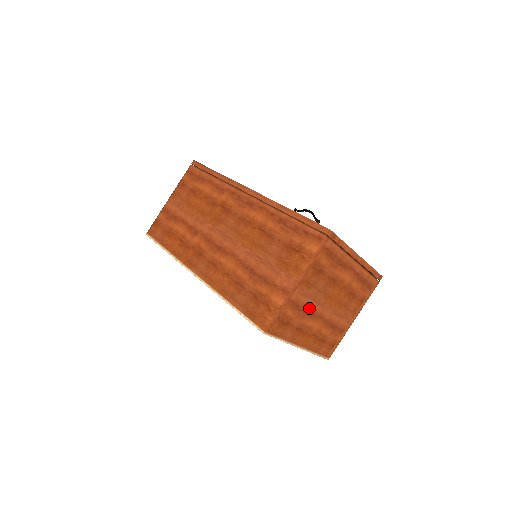
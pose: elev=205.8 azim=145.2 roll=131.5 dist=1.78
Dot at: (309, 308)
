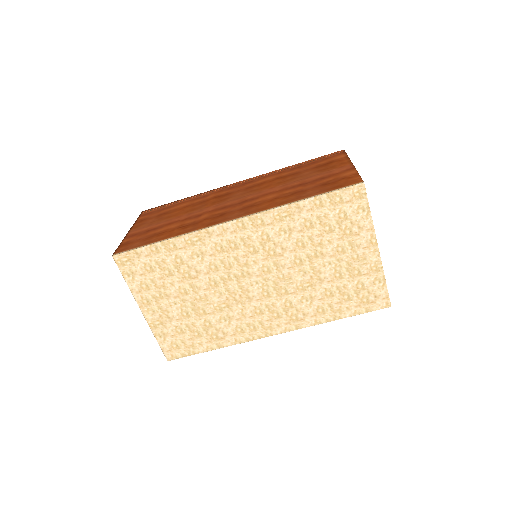
Dot at: occluded
